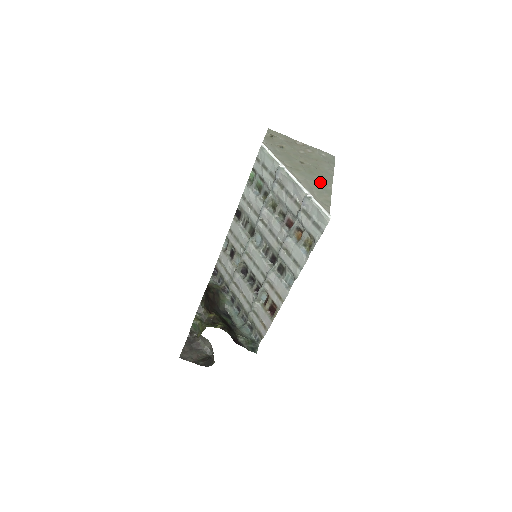
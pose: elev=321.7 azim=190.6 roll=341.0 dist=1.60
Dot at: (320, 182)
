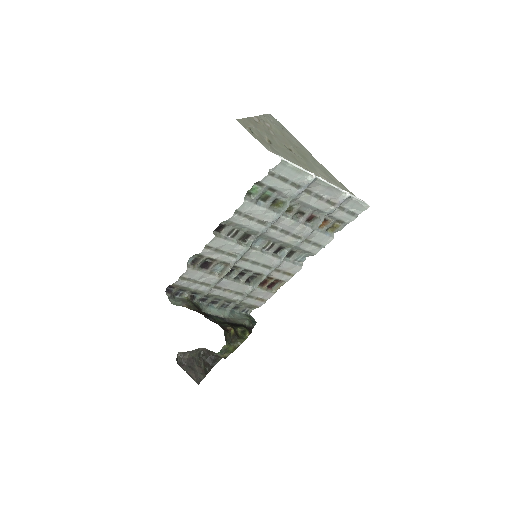
Dot at: (316, 165)
